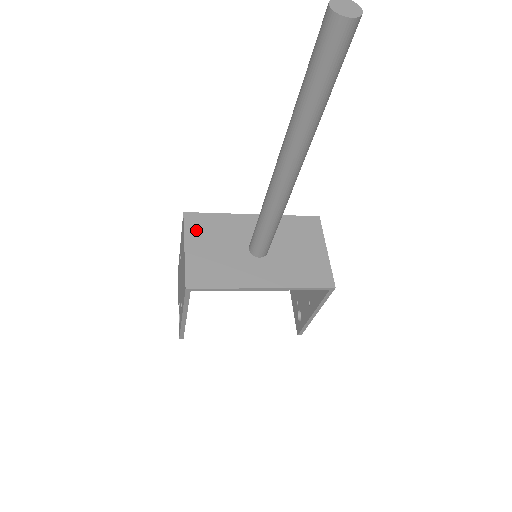
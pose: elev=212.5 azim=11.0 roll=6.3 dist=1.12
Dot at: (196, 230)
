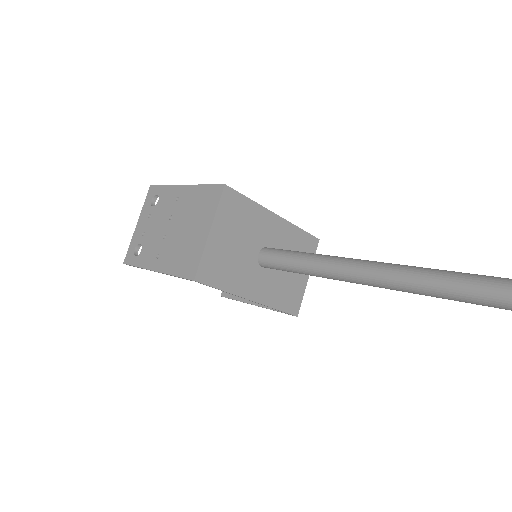
Dot at: (227, 213)
